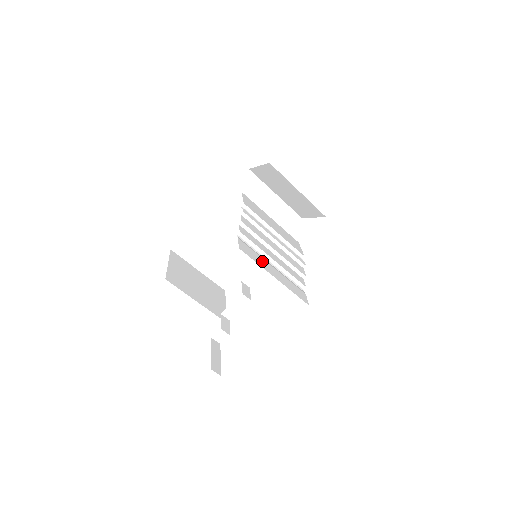
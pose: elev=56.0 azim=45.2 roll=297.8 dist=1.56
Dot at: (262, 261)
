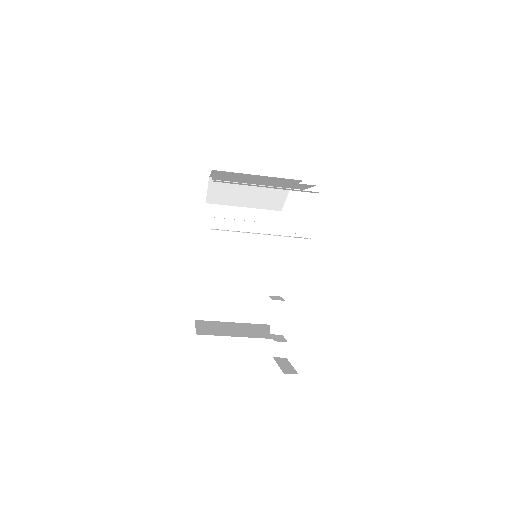
Dot at: occluded
